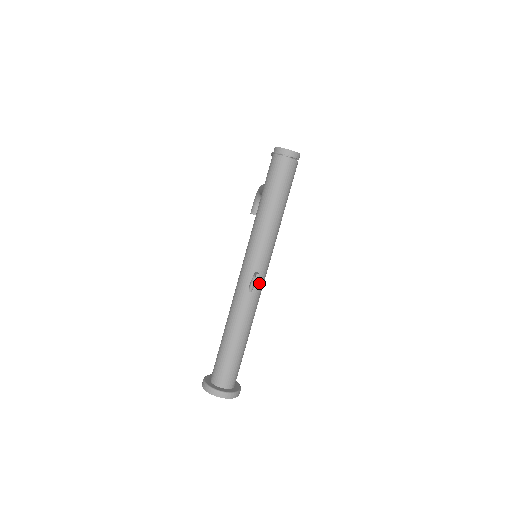
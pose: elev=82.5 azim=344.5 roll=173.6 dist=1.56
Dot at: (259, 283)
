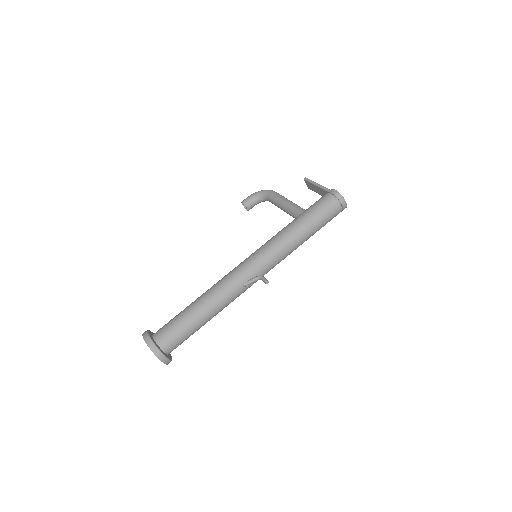
Dot at: (253, 283)
